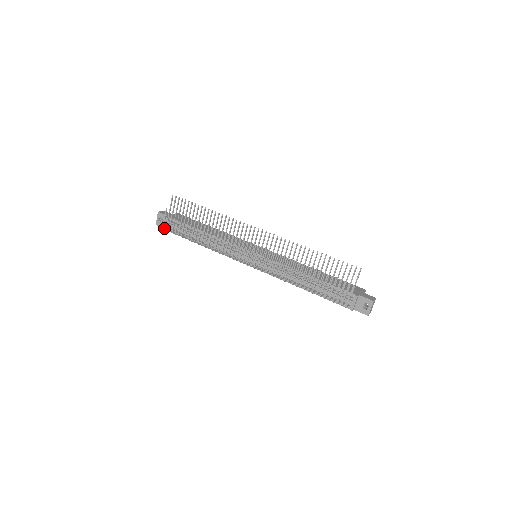
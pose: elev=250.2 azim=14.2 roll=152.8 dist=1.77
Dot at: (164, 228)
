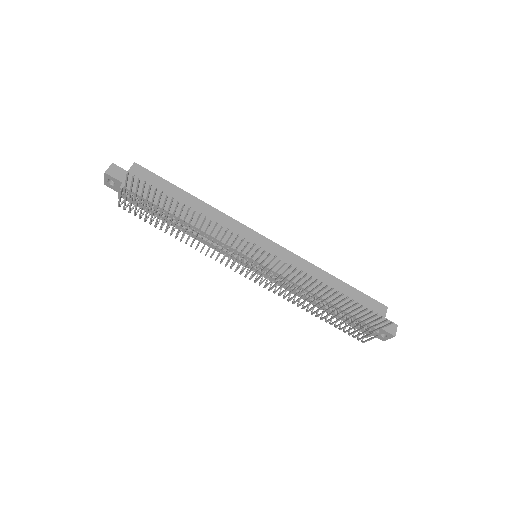
Dot at: occluded
